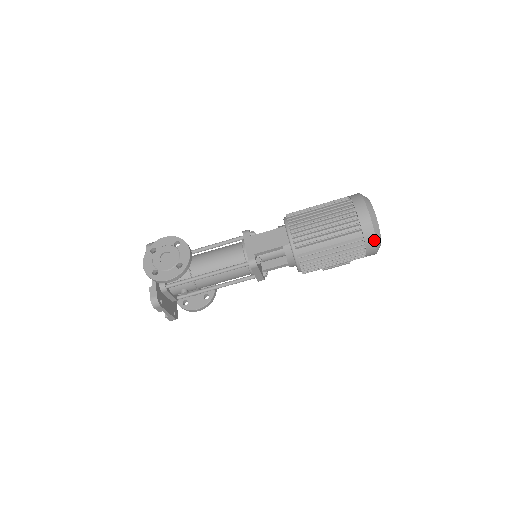
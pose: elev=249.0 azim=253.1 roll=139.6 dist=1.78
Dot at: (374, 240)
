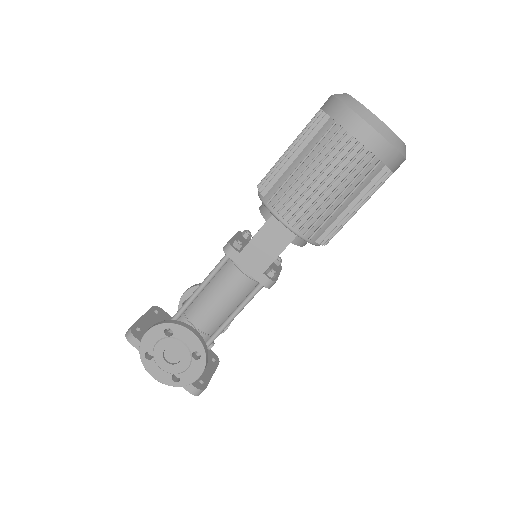
Dot at: (401, 159)
